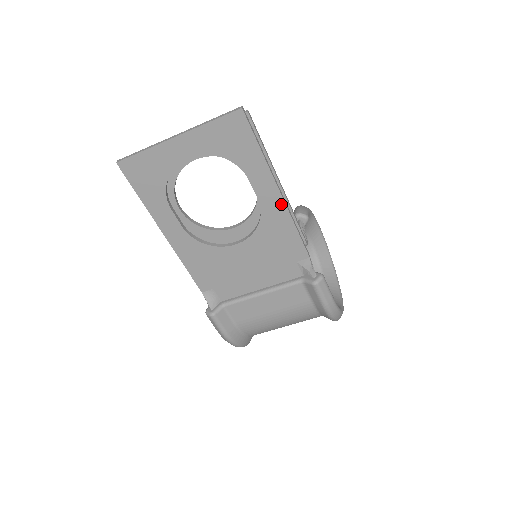
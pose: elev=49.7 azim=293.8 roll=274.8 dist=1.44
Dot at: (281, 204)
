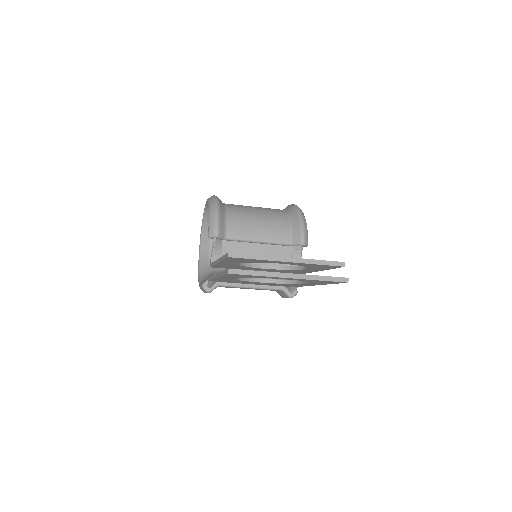
Dot at: (313, 285)
